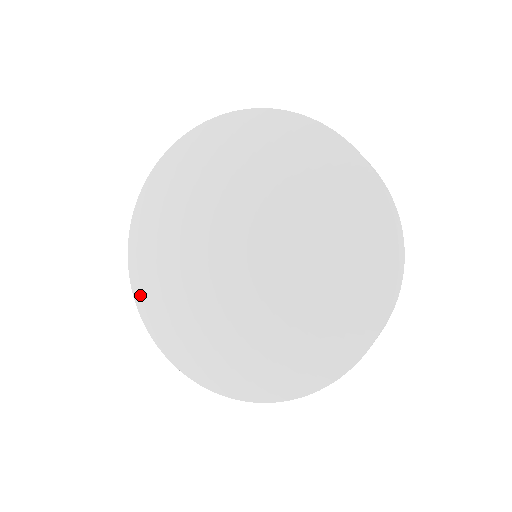
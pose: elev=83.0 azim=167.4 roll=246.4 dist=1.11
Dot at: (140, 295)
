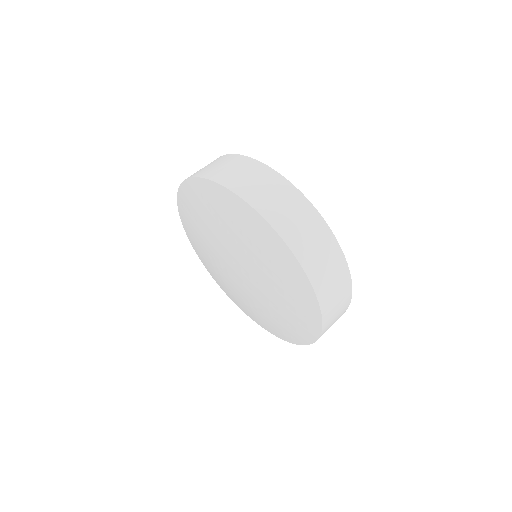
Dot at: (261, 325)
